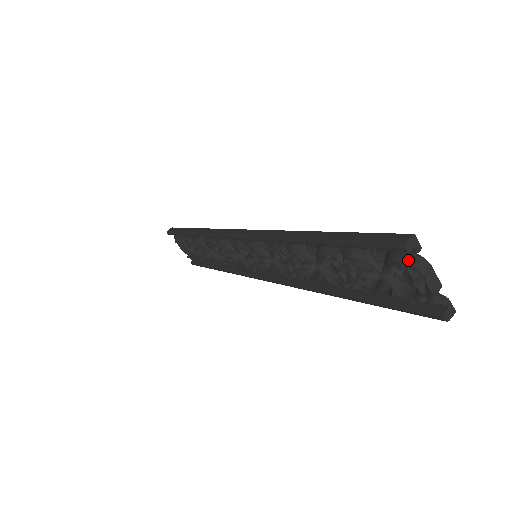
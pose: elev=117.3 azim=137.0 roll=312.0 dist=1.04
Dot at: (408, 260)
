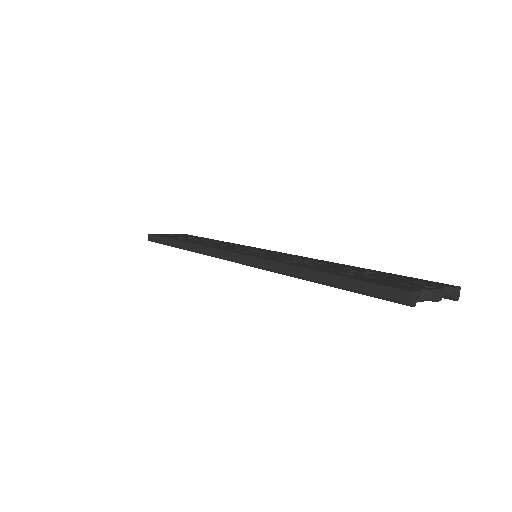
Dot at: occluded
